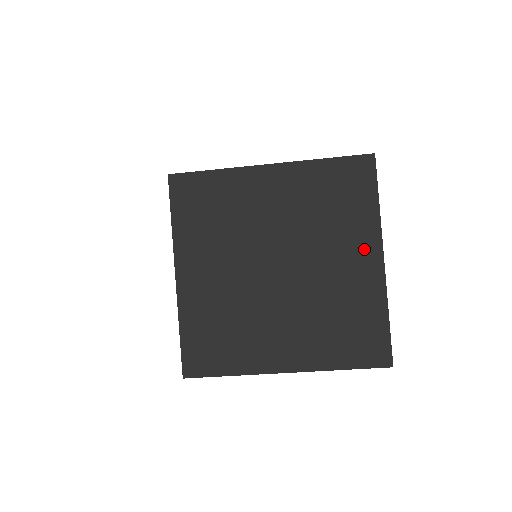
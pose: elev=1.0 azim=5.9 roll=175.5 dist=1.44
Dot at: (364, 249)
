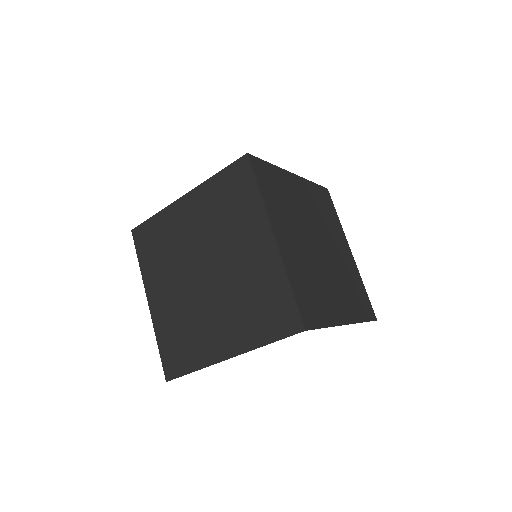
Dot at: (344, 243)
